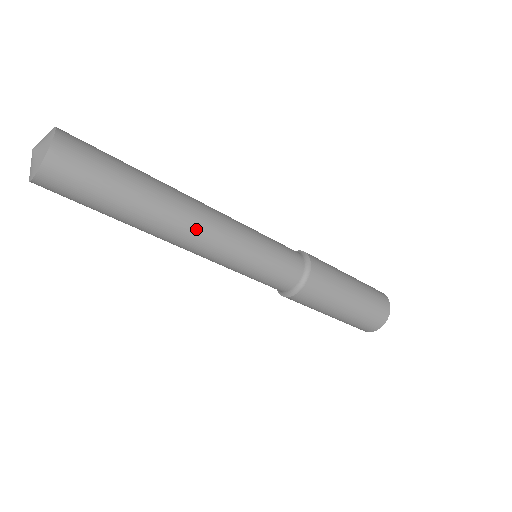
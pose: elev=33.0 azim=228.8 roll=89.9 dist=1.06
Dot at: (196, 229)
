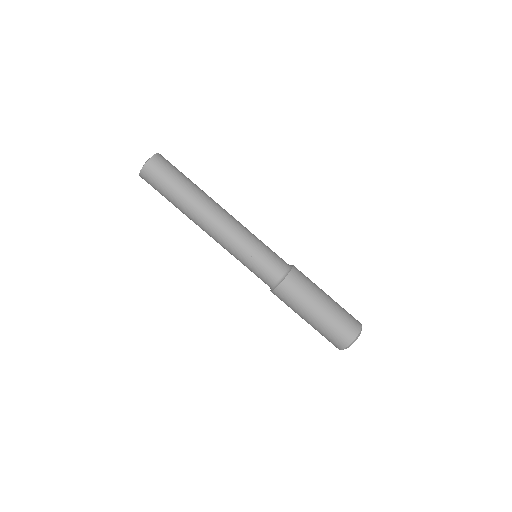
Dot at: (215, 219)
